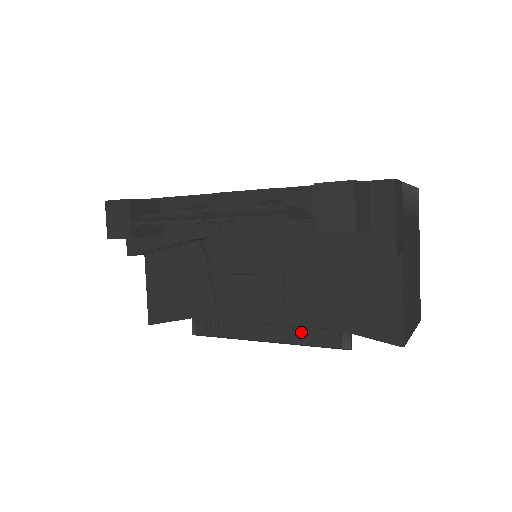
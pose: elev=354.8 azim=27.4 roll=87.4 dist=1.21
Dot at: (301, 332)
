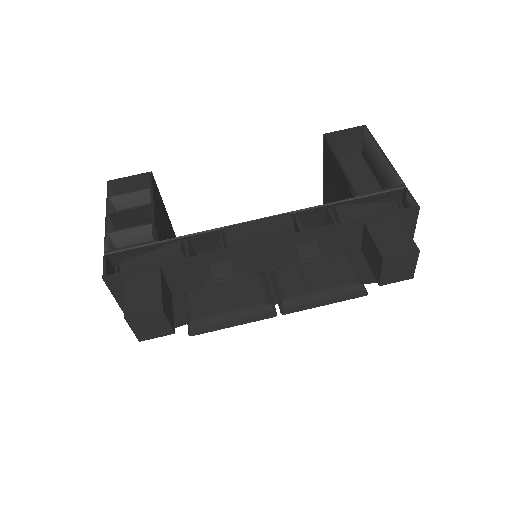
Dot at: occluded
